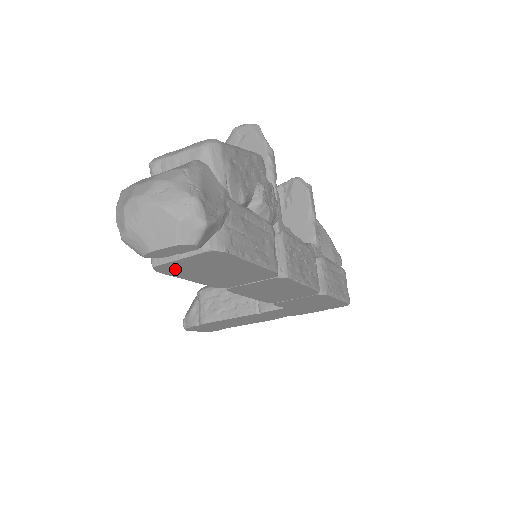
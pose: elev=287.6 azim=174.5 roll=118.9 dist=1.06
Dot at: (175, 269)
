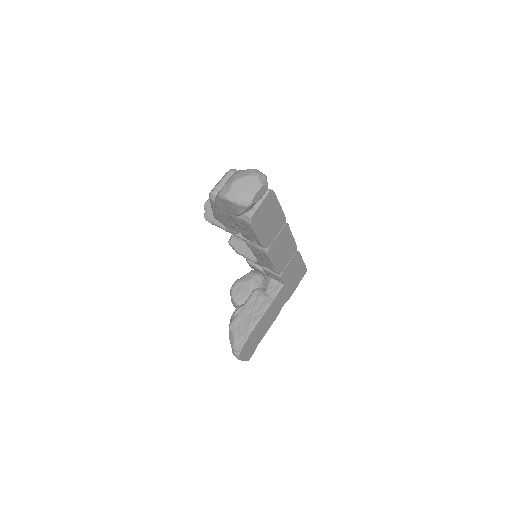
Dot at: (257, 219)
